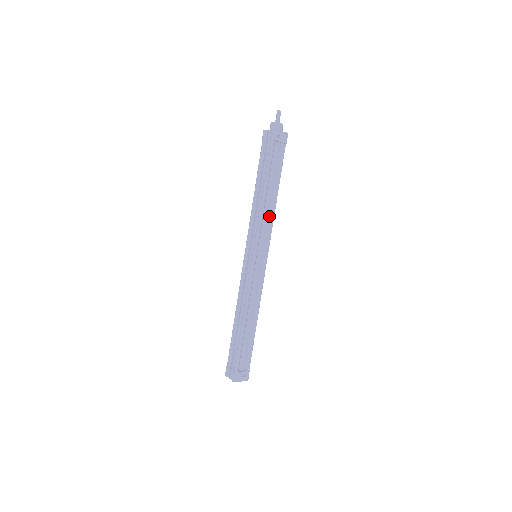
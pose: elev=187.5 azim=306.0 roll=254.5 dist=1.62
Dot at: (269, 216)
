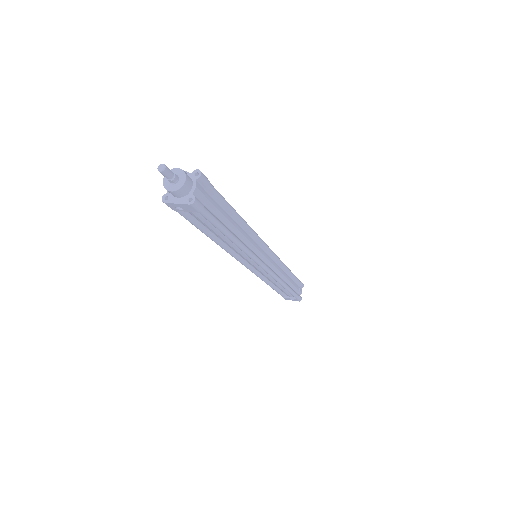
Dot at: occluded
